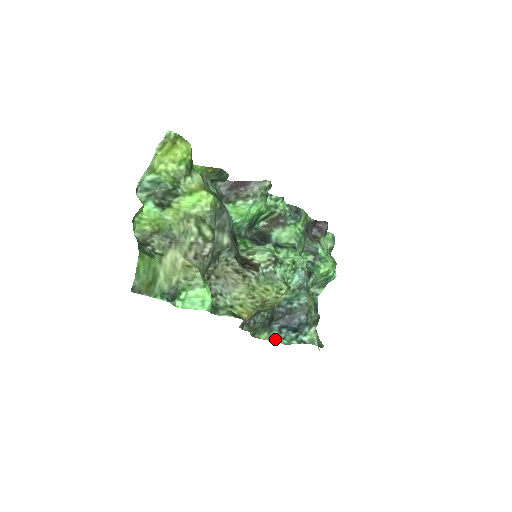
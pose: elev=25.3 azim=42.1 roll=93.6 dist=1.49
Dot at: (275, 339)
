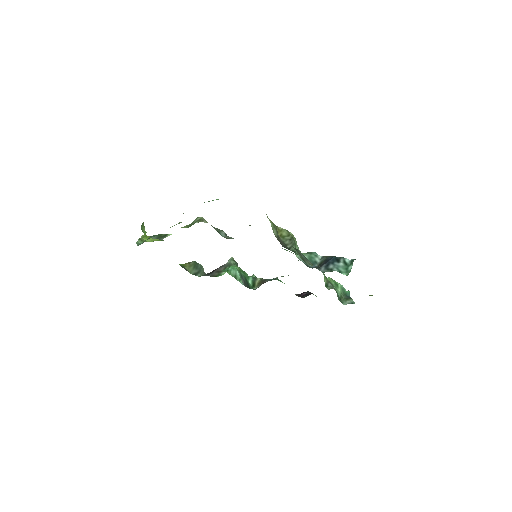
Dot at: (332, 271)
